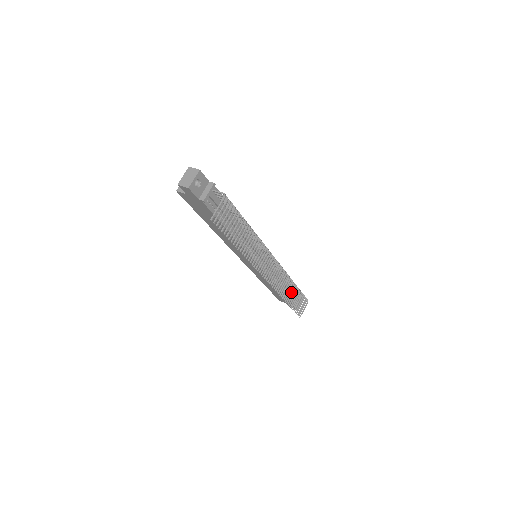
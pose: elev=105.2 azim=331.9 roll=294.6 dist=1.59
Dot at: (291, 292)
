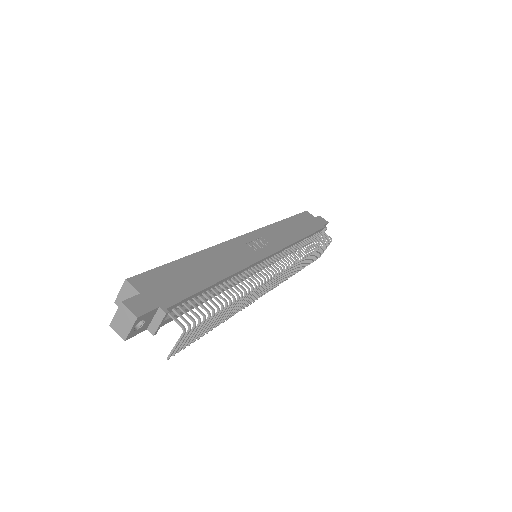
Dot at: (306, 260)
